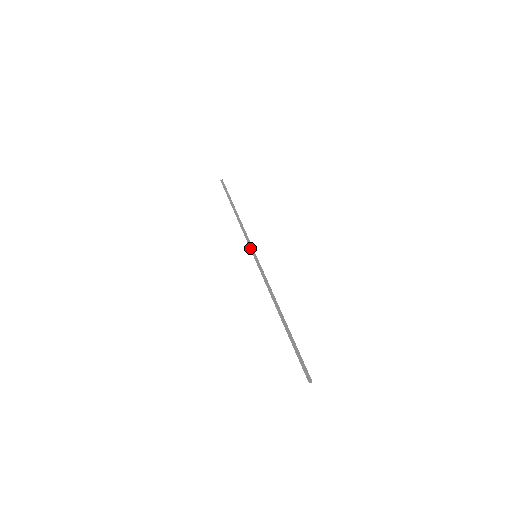
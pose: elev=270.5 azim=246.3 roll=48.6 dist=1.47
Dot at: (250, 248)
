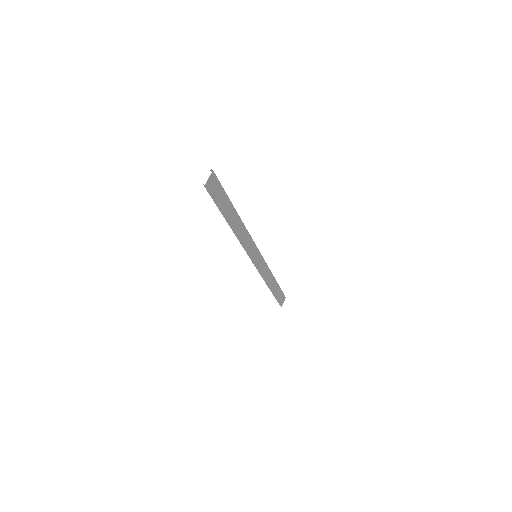
Dot at: occluded
